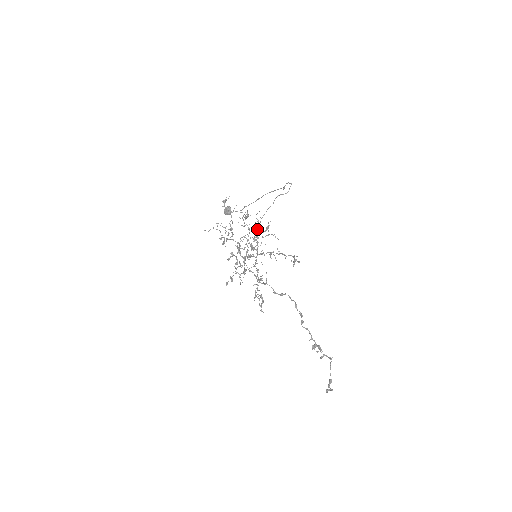
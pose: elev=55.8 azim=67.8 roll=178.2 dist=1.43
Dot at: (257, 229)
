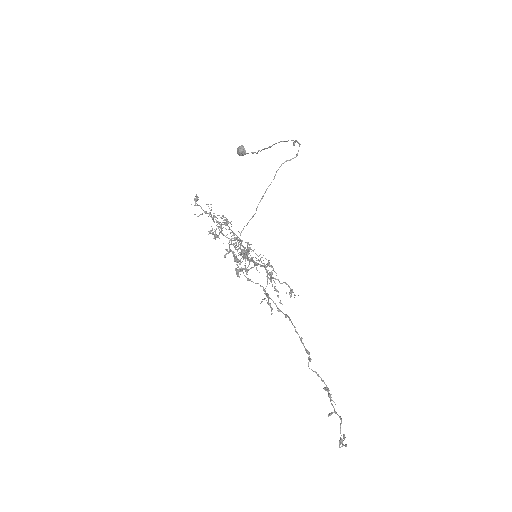
Dot at: occluded
